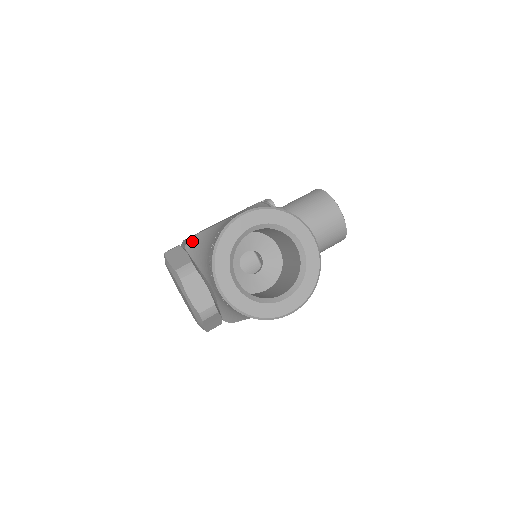
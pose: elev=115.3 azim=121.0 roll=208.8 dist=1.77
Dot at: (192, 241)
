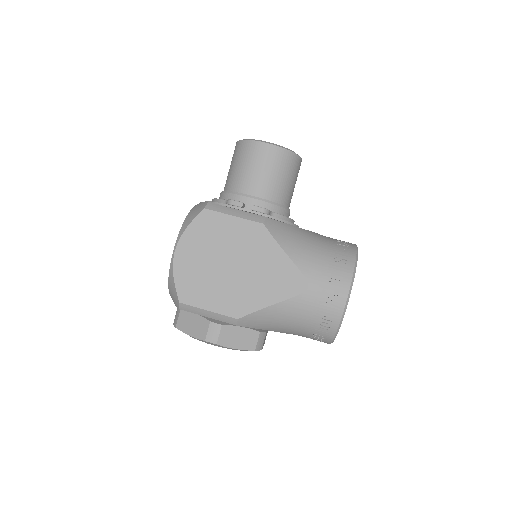
Dot at: (249, 319)
